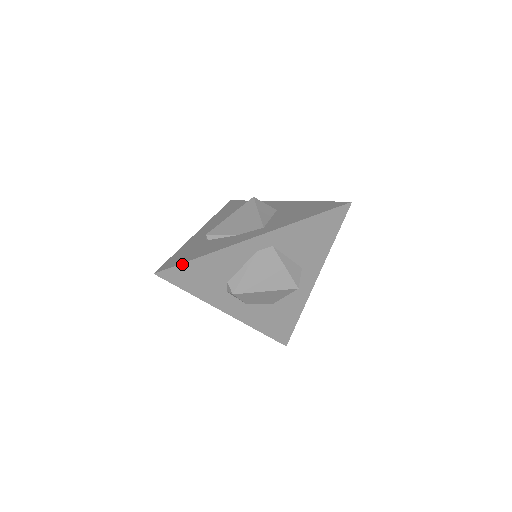
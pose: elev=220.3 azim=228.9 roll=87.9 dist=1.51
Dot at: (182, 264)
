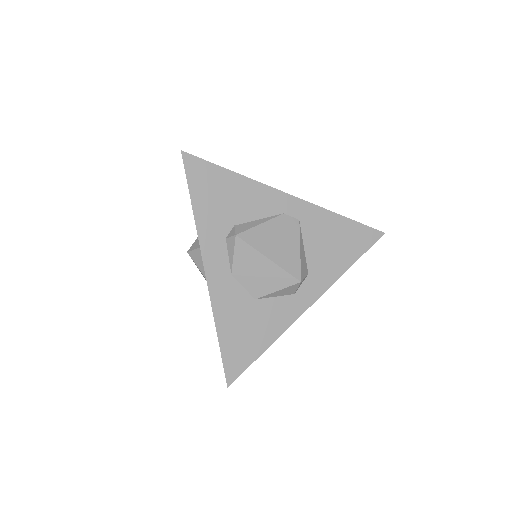
Dot at: (213, 164)
